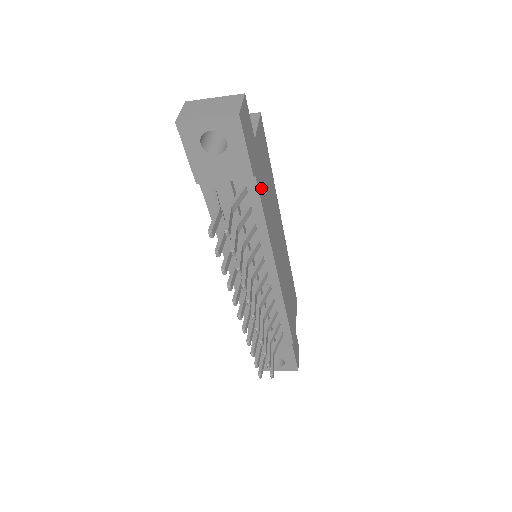
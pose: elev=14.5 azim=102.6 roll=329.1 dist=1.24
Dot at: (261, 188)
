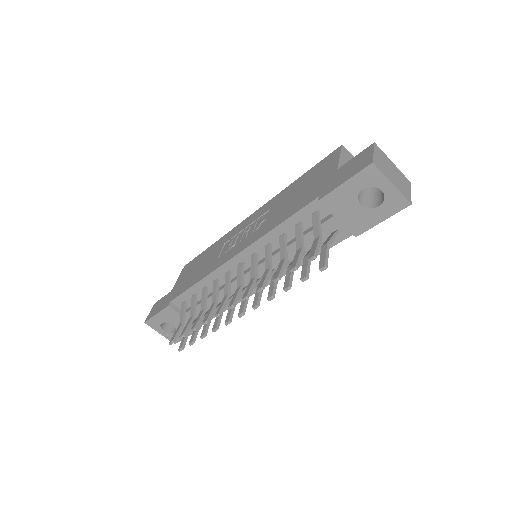
Dot at: occluded
